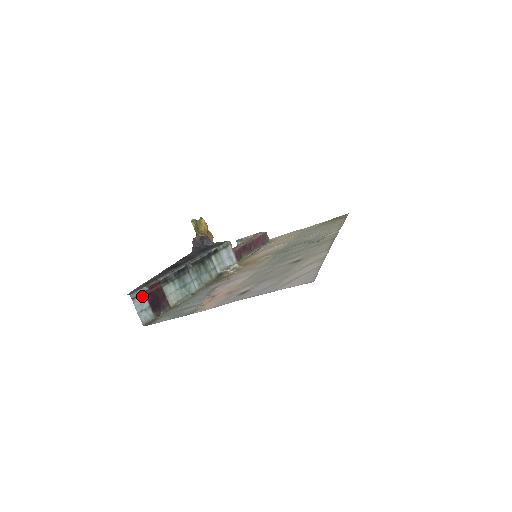
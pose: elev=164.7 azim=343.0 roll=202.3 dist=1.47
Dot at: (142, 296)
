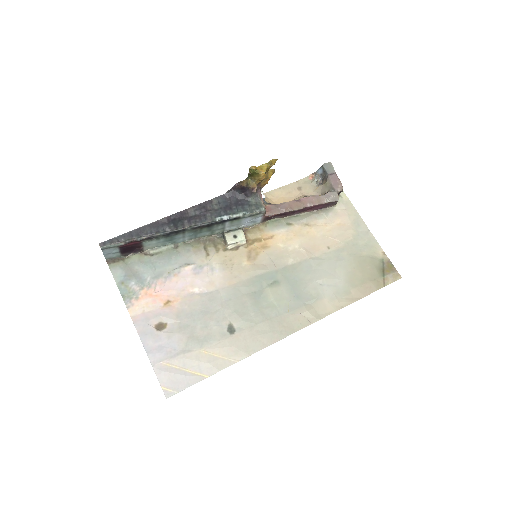
Dot at: (114, 247)
